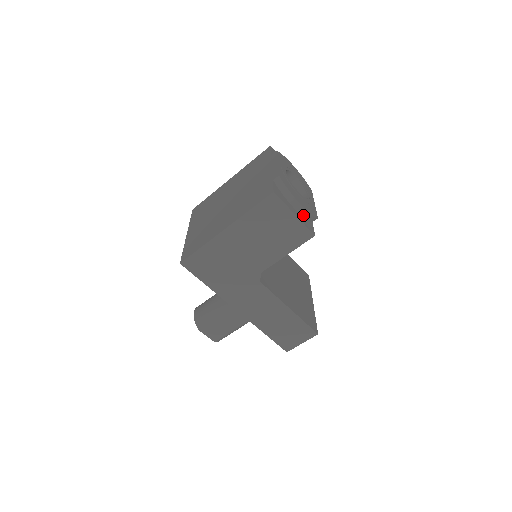
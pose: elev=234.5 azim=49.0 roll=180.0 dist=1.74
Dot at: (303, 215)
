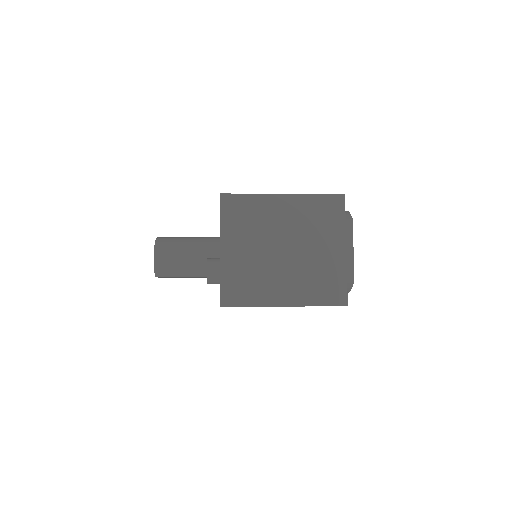
Dot at: occluded
